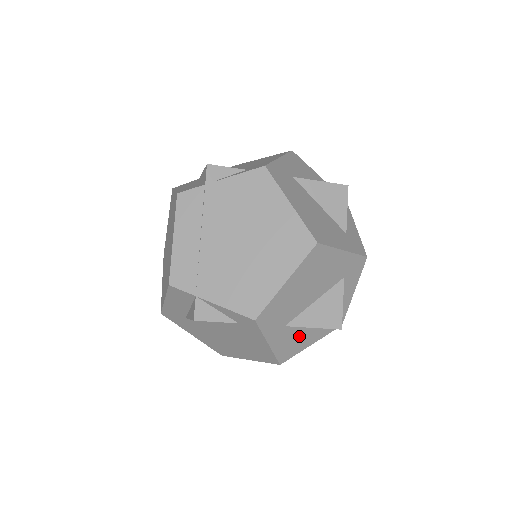
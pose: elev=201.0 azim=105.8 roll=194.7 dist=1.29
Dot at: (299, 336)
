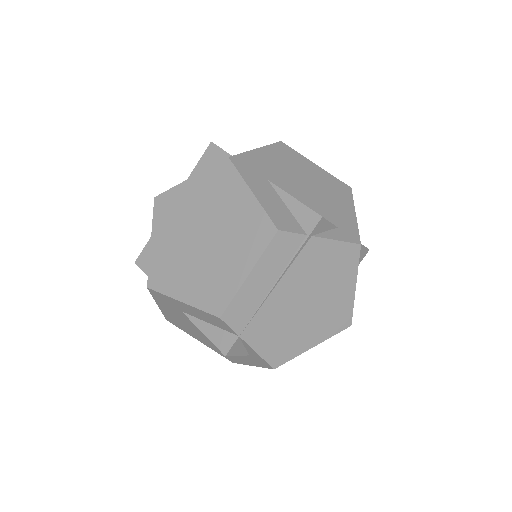
Dot at: occluded
